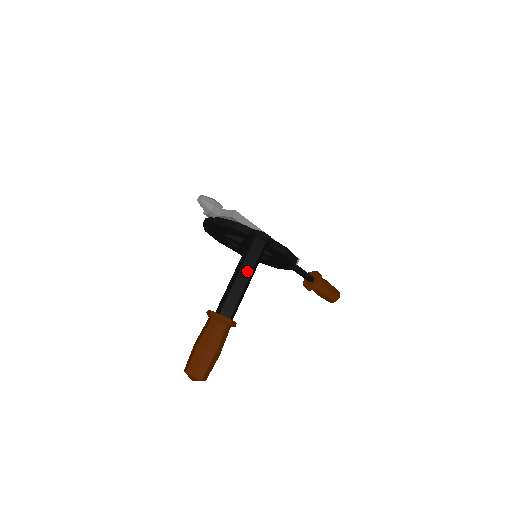
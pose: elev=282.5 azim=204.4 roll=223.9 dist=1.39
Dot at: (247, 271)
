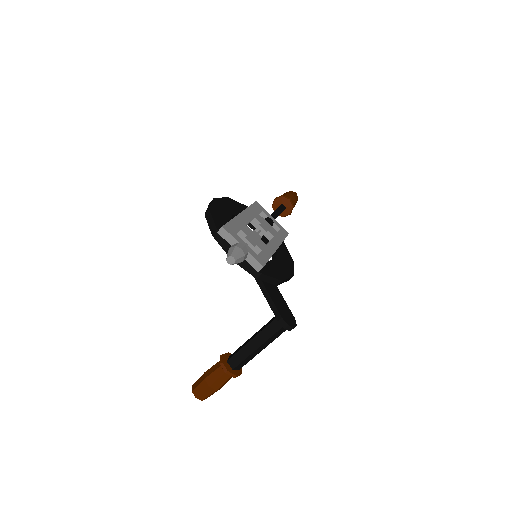
Dot at: (266, 345)
